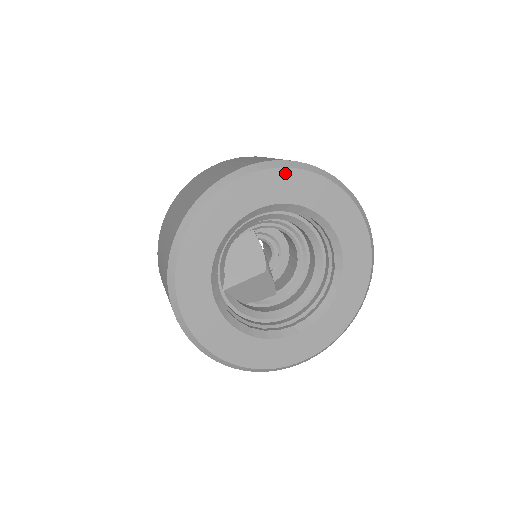
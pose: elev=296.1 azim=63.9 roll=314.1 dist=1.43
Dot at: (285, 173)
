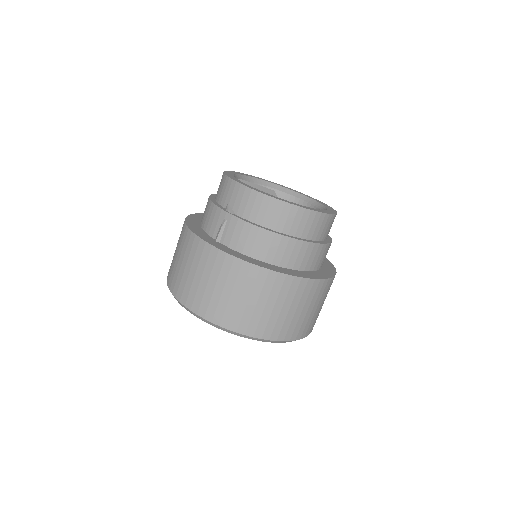
Dot at: occluded
